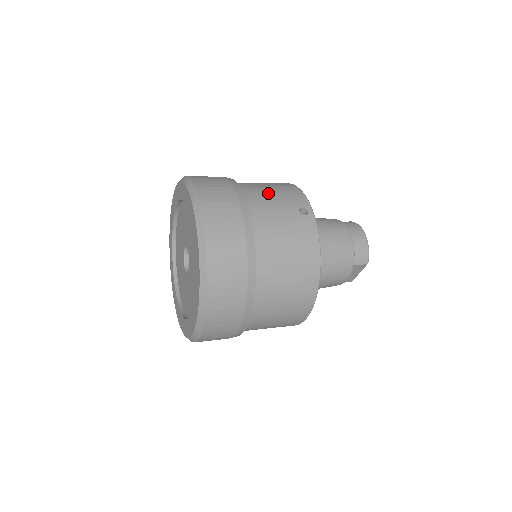
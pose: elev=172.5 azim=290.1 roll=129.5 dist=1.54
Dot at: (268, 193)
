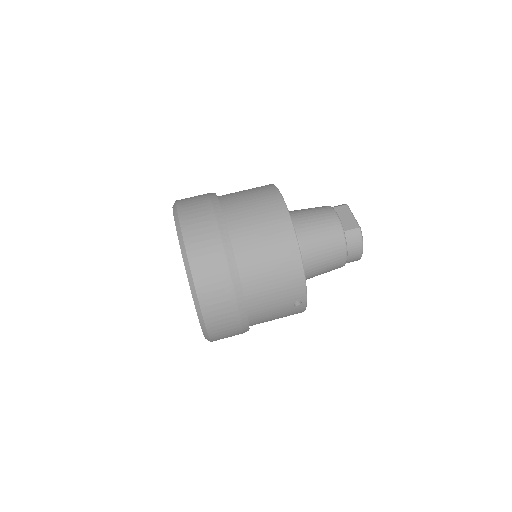
Dot at: (270, 293)
